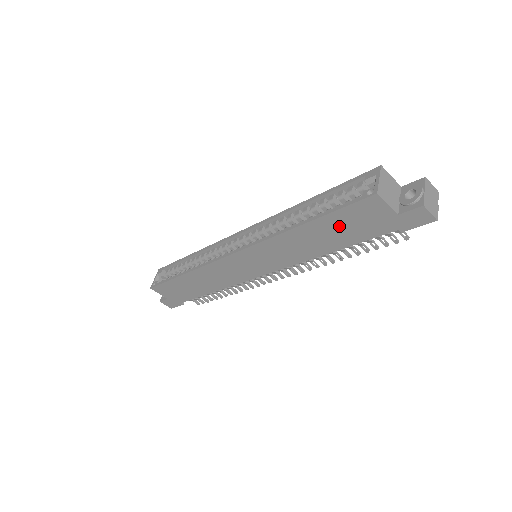
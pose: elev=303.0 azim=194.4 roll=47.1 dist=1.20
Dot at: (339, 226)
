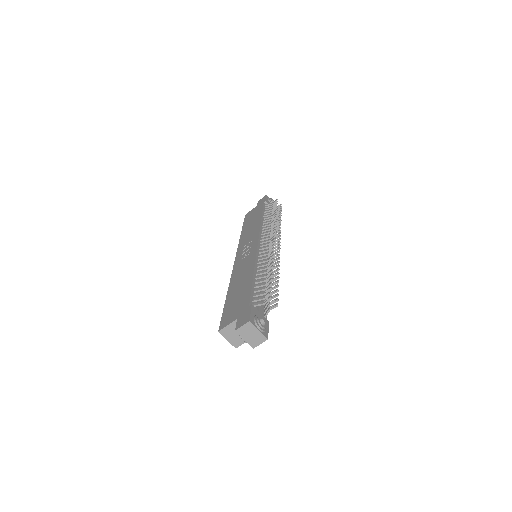
Dot at: occluded
